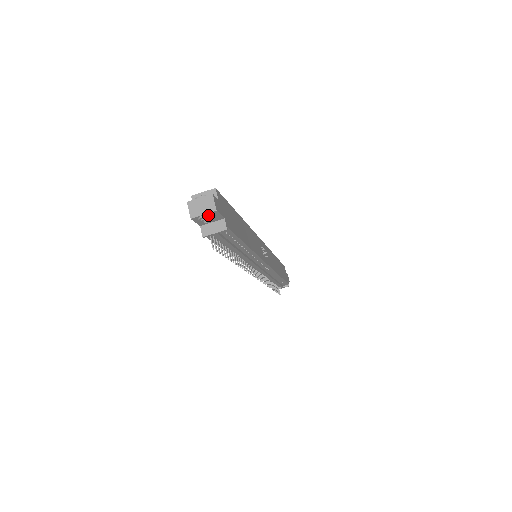
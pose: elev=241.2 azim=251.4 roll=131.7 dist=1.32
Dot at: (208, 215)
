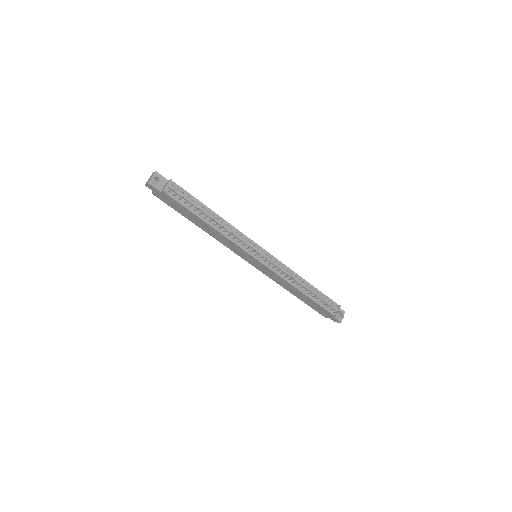
Dot at: (154, 175)
